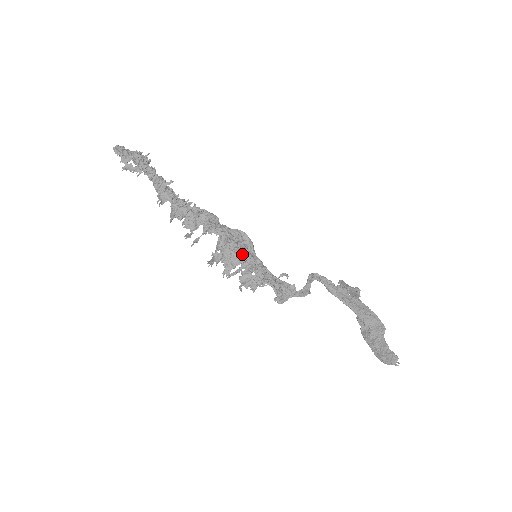
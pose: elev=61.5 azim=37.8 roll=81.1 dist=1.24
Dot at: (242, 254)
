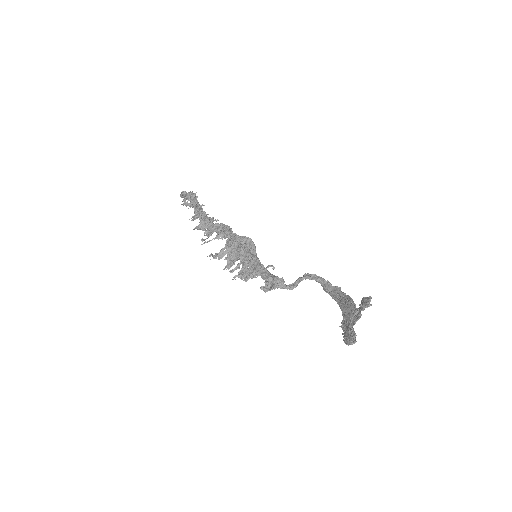
Dot at: (240, 251)
